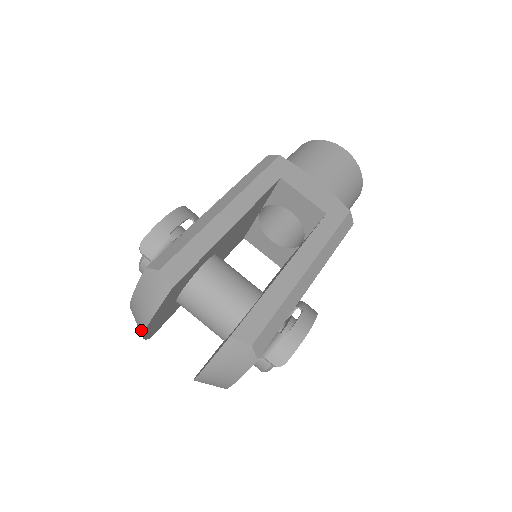
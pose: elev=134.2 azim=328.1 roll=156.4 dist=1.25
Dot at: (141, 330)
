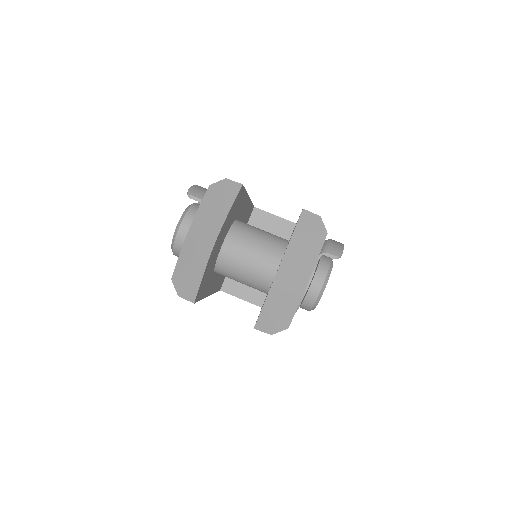
Dot at: (210, 245)
